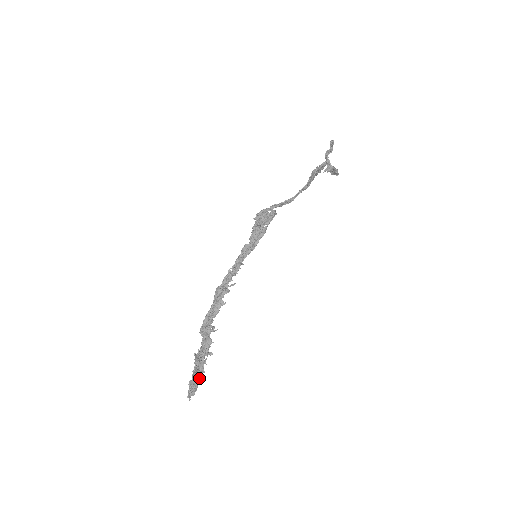
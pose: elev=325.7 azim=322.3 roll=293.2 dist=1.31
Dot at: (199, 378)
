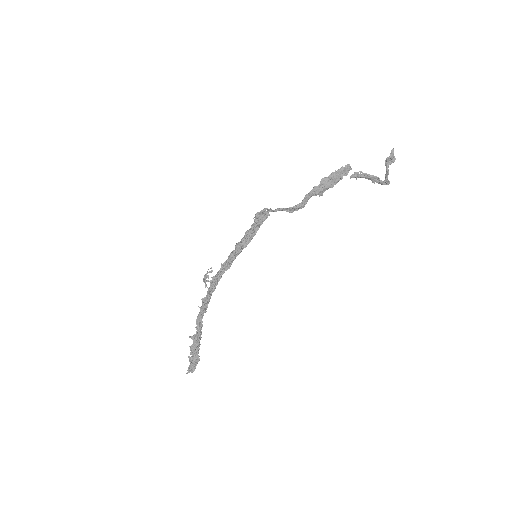
Dot at: (196, 357)
